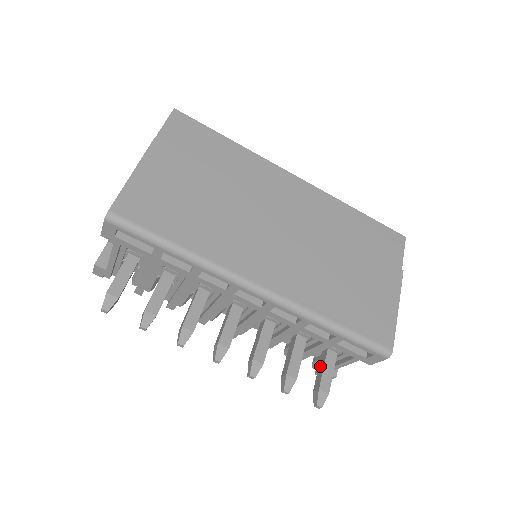
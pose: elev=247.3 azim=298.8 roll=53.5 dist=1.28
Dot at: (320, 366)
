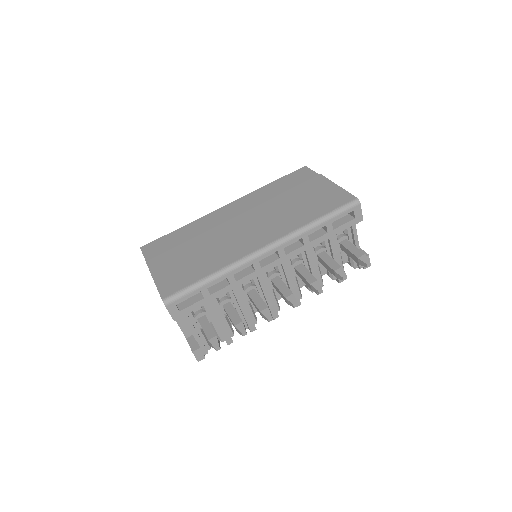
Dot at: (347, 253)
